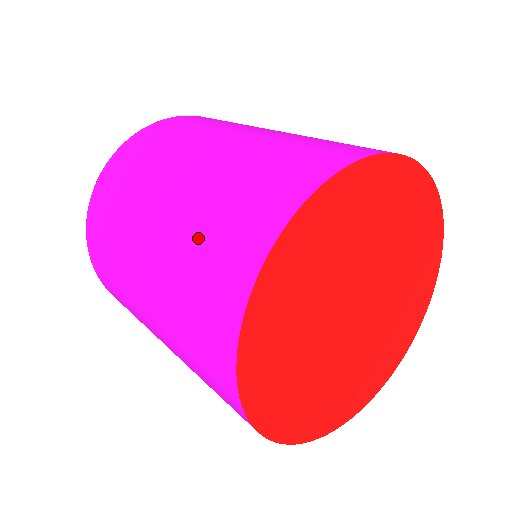
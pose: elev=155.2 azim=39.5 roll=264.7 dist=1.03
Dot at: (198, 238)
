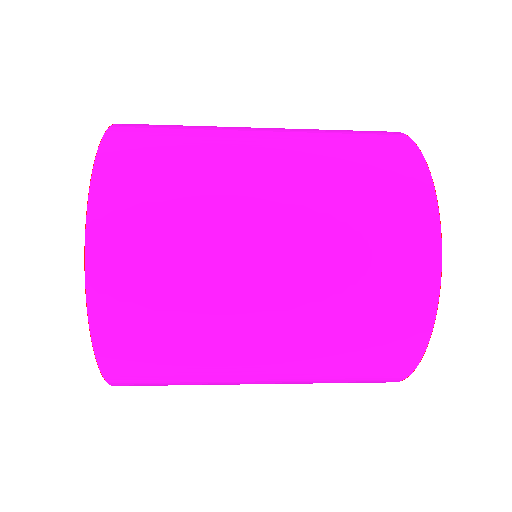
Dot at: (341, 153)
